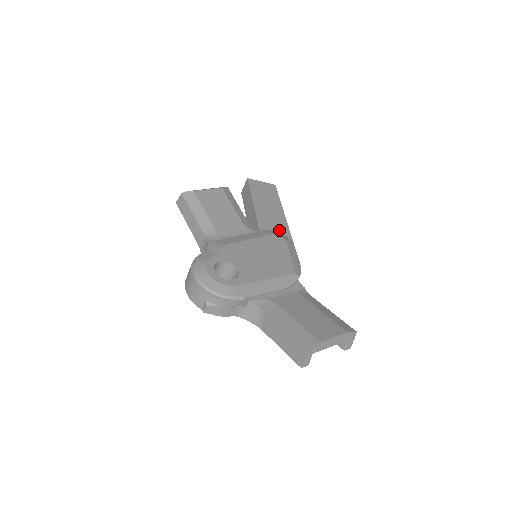
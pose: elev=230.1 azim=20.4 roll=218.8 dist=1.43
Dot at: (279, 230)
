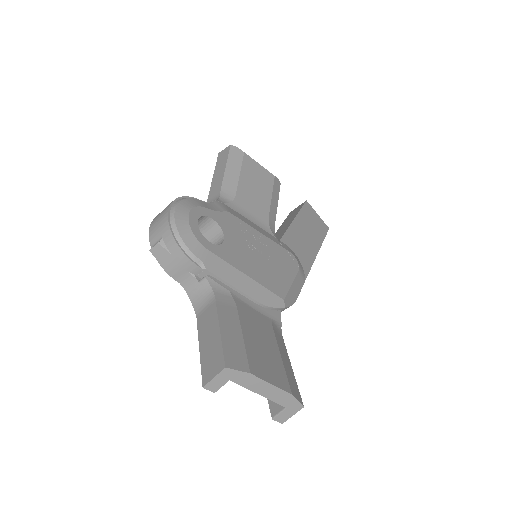
Dot at: (300, 258)
